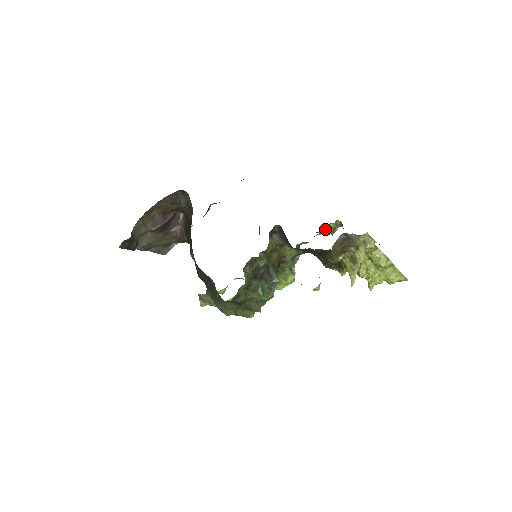
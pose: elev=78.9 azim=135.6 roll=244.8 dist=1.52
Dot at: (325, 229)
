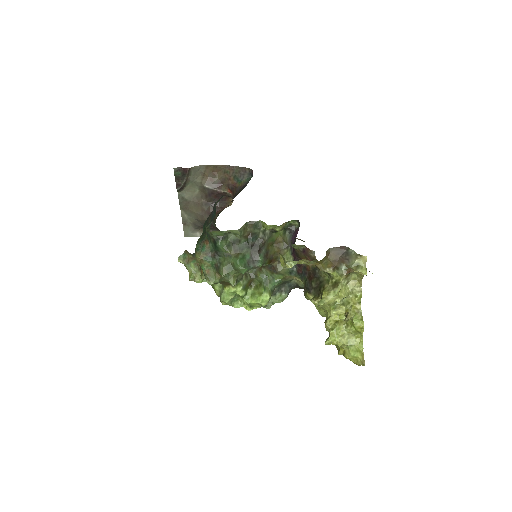
Dot at: occluded
